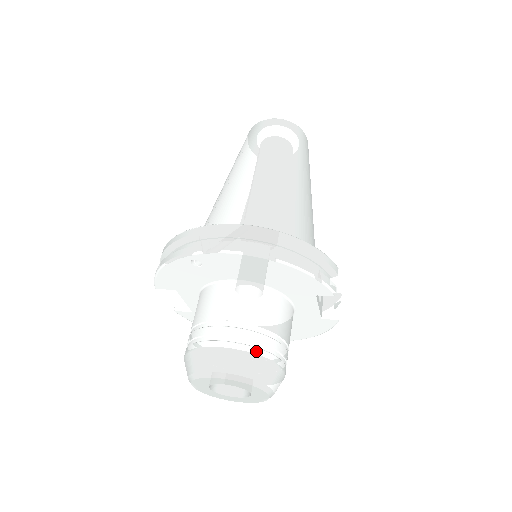
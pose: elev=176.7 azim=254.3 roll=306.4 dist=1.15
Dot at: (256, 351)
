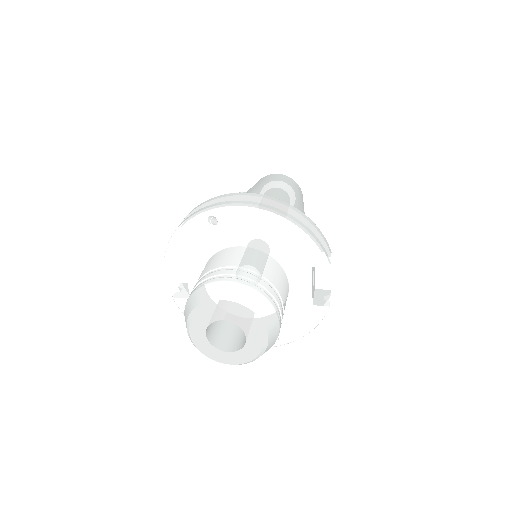
Dot at: (258, 289)
